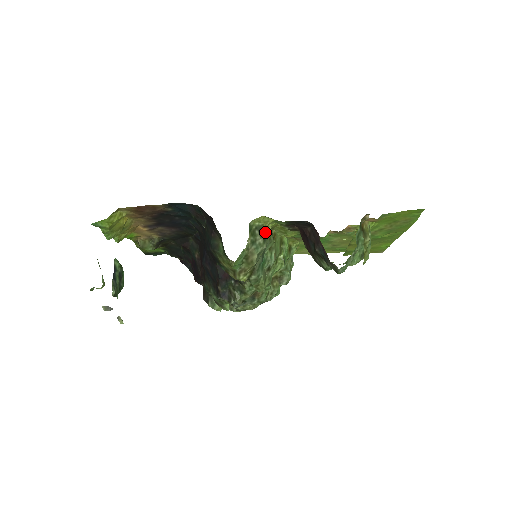
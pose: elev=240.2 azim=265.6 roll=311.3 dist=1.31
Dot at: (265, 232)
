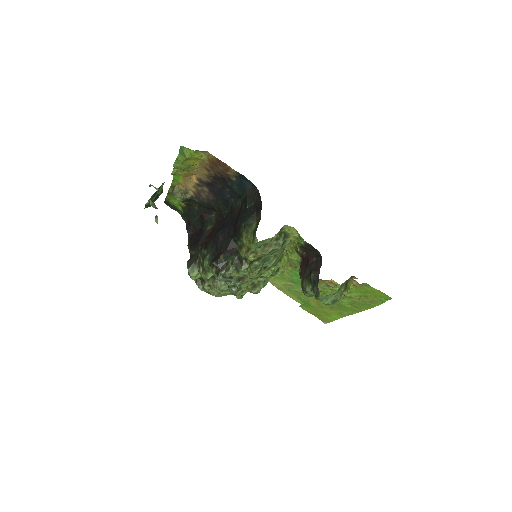
Dot at: (286, 240)
